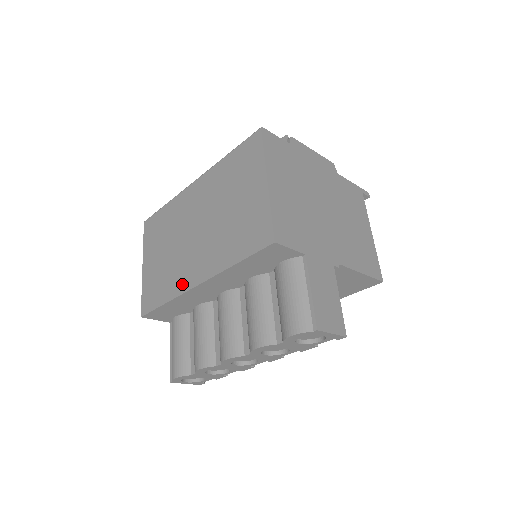
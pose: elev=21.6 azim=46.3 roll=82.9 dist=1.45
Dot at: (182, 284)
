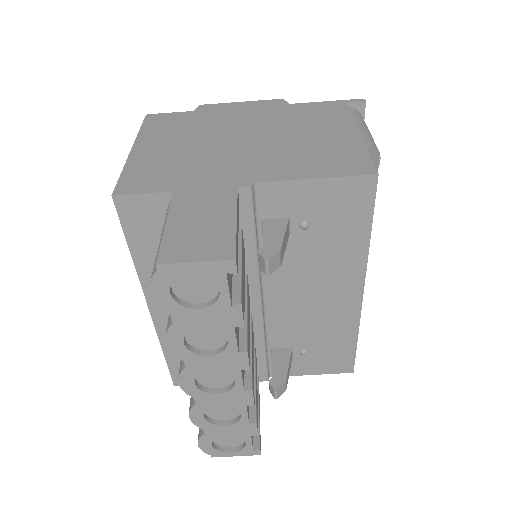
Dot at: occluded
